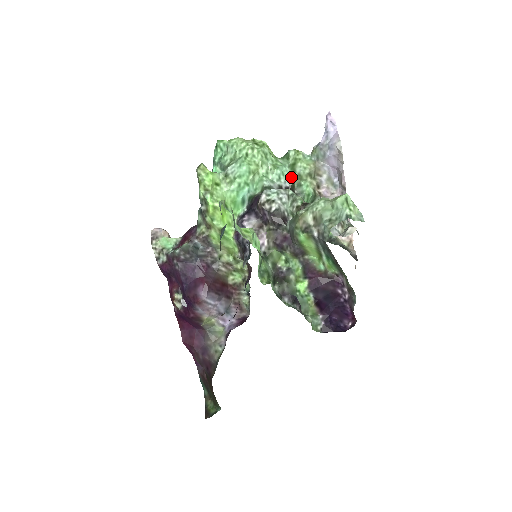
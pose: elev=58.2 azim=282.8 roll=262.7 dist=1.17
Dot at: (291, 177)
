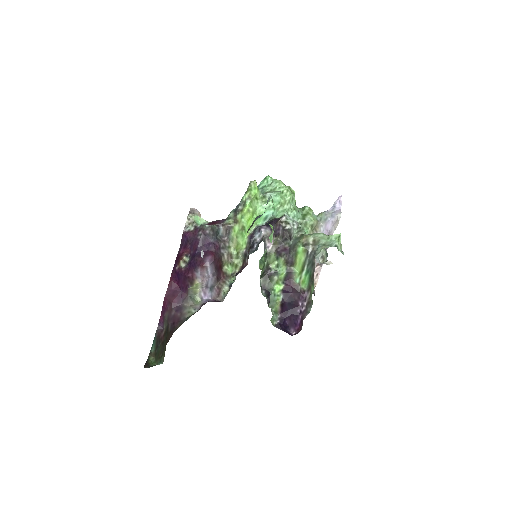
Dot at: (301, 221)
